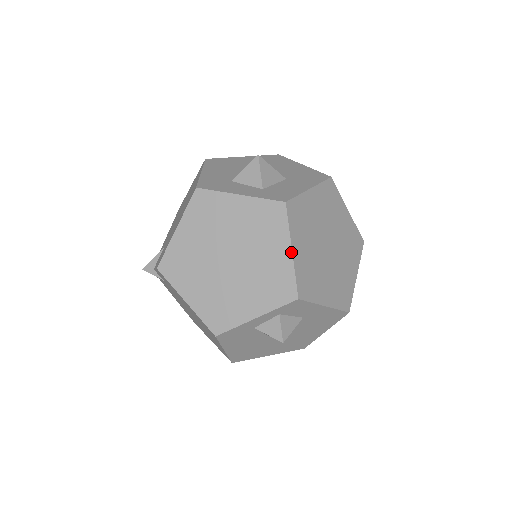
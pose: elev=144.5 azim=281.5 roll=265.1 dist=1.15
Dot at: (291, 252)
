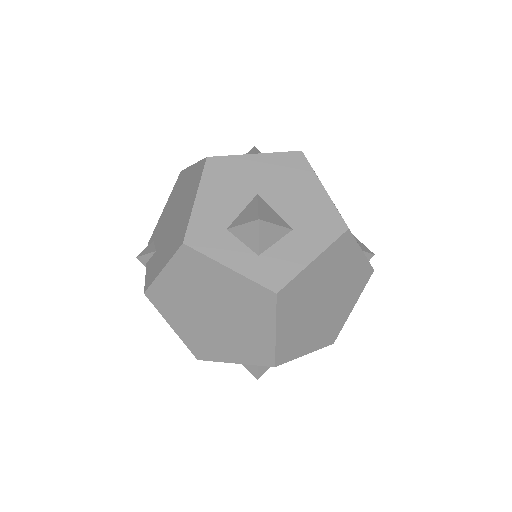
Dot at: (274, 334)
